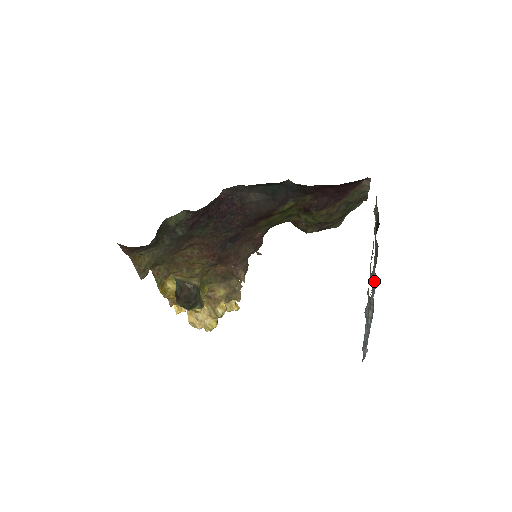
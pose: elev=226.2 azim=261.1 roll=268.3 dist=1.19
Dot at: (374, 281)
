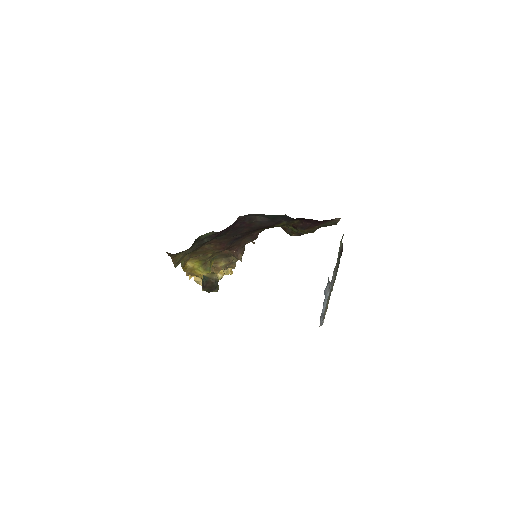
Dot at: occluded
